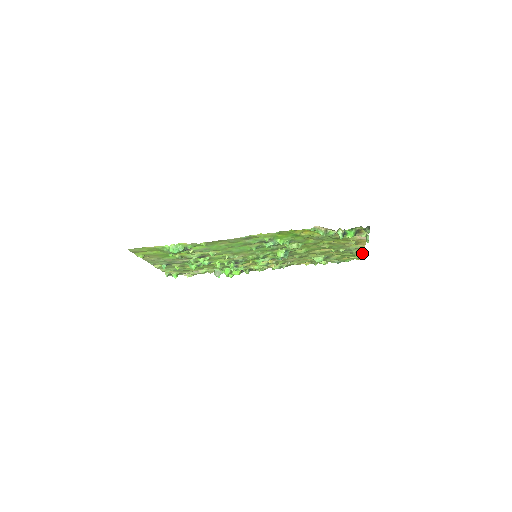
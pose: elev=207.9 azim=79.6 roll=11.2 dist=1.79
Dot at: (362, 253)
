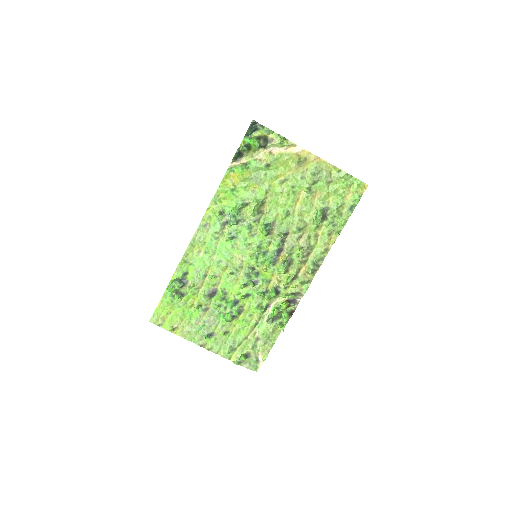
Dot at: (339, 172)
